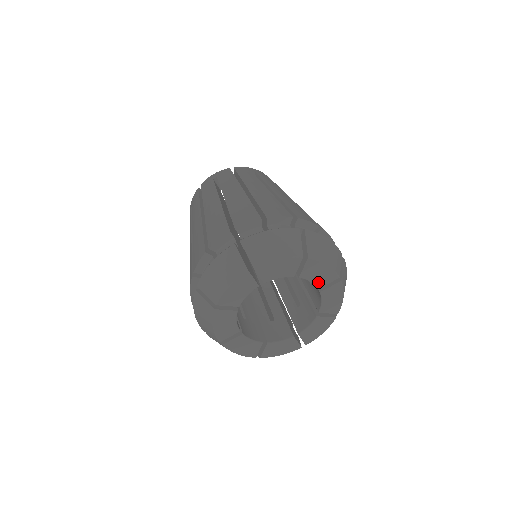
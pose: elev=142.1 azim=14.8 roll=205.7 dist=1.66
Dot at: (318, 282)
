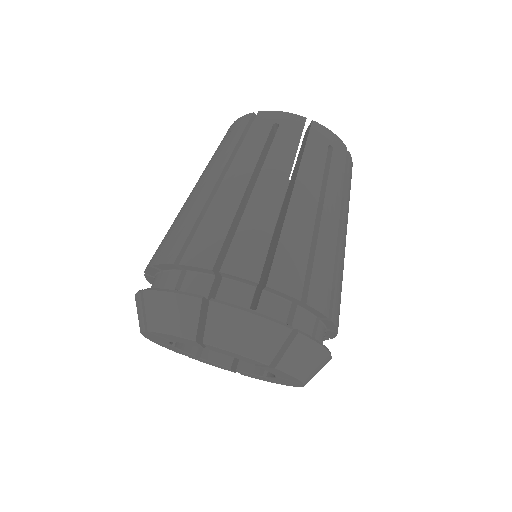
Dot at: (277, 374)
